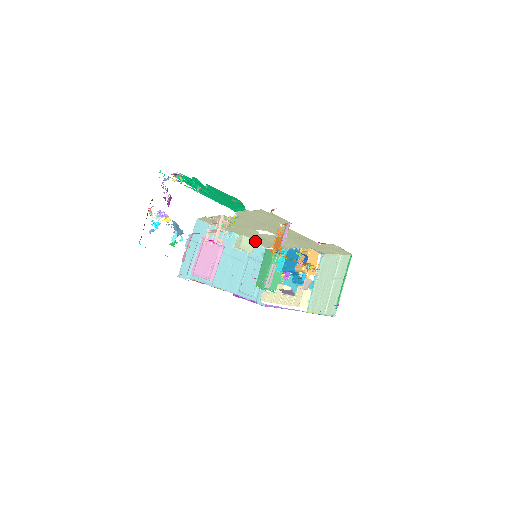
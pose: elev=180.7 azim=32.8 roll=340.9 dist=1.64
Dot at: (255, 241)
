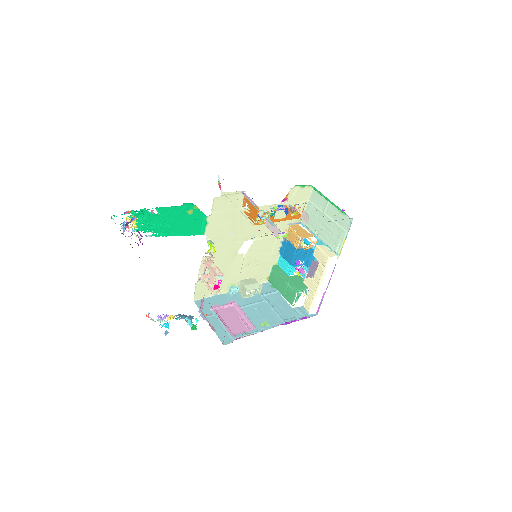
Dot at: (253, 278)
